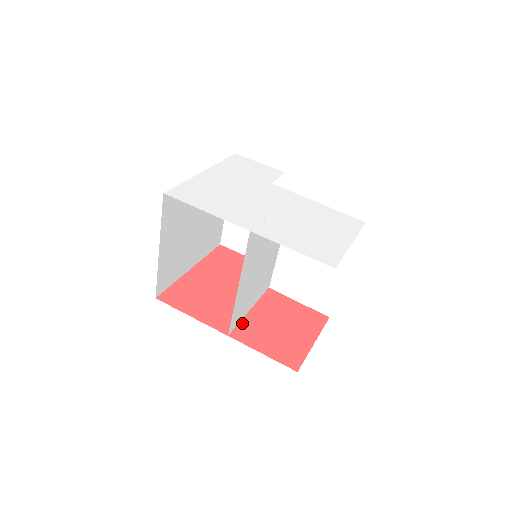
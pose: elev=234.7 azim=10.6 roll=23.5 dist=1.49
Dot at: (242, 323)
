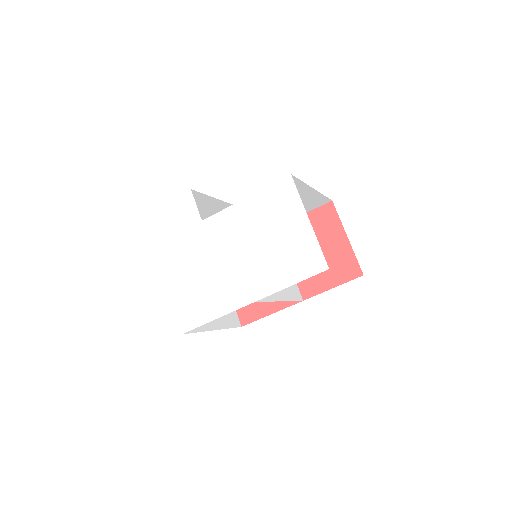
Dot at: occluded
